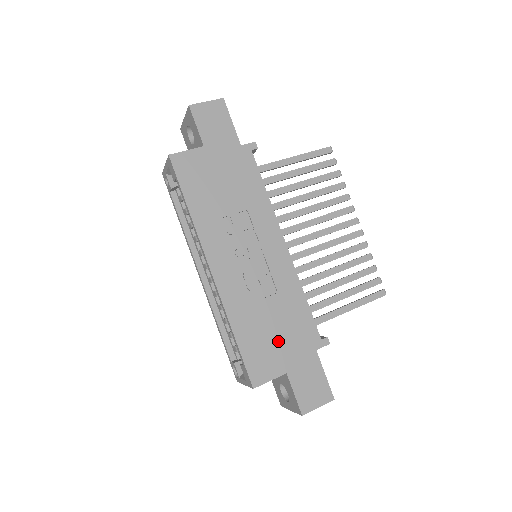
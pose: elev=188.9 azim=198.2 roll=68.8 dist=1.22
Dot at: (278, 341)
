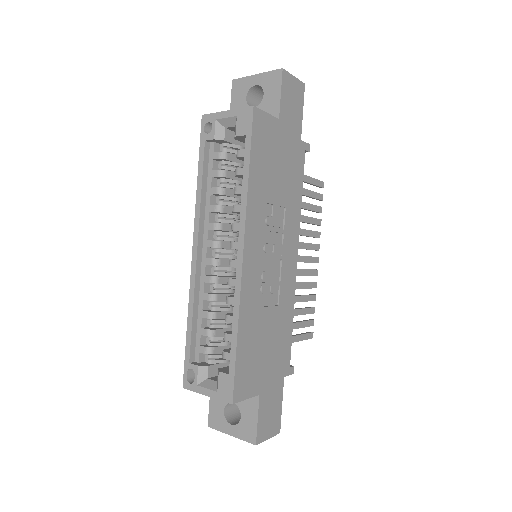
Dot at: (264, 357)
